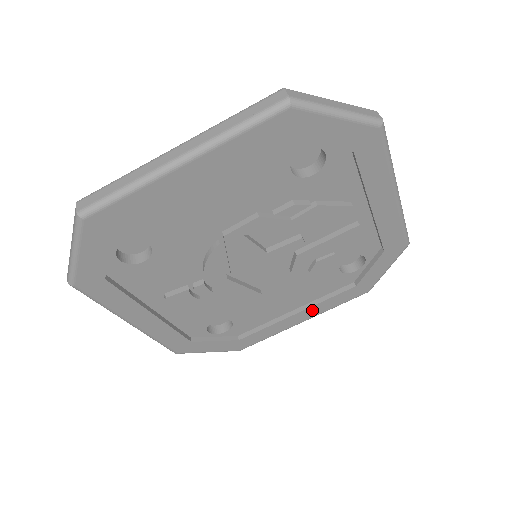
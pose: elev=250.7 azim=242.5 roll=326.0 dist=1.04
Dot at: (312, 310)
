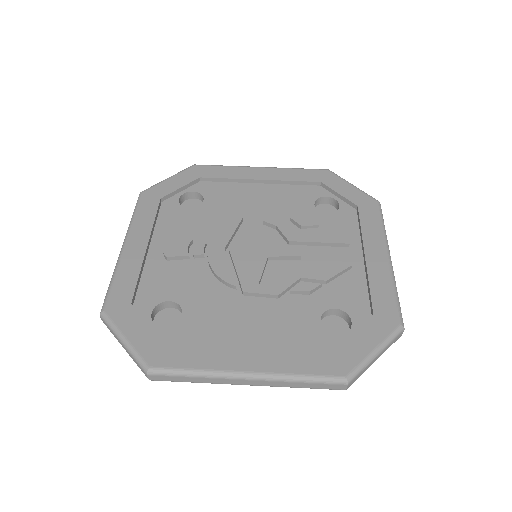
Dot at: (268, 357)
